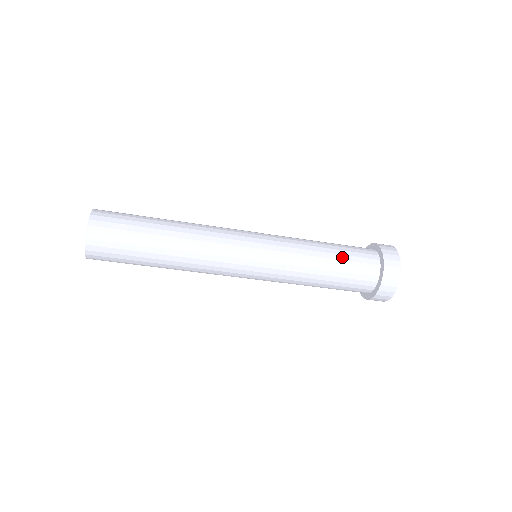
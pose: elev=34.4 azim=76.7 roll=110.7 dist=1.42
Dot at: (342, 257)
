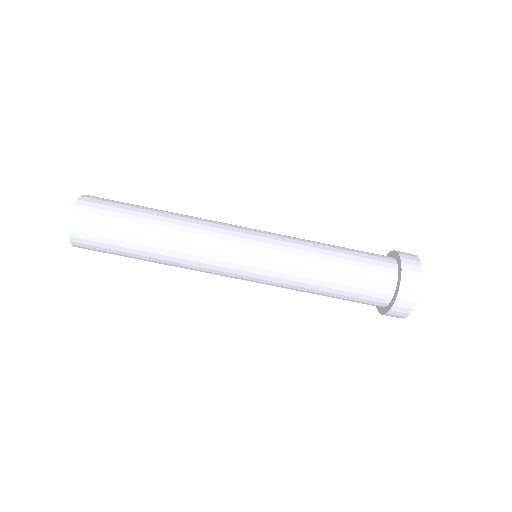
Dot at: (352, 269)
